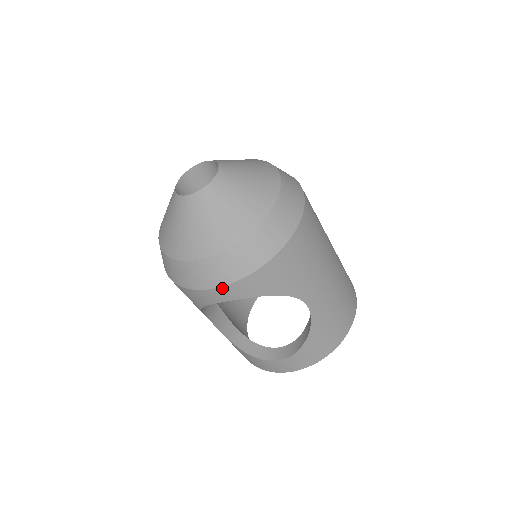
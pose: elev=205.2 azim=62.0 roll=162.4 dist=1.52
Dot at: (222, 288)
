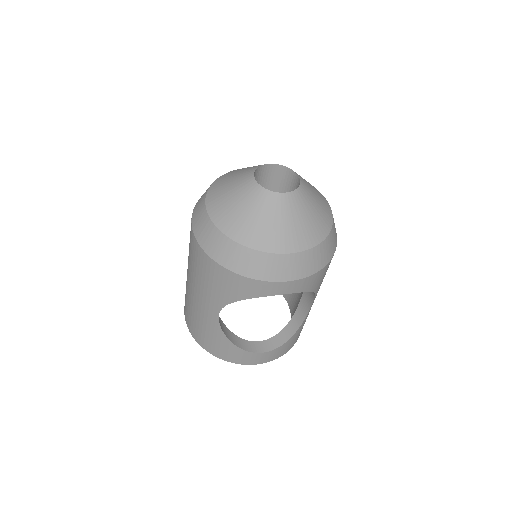
Dot at: (294, 282)
